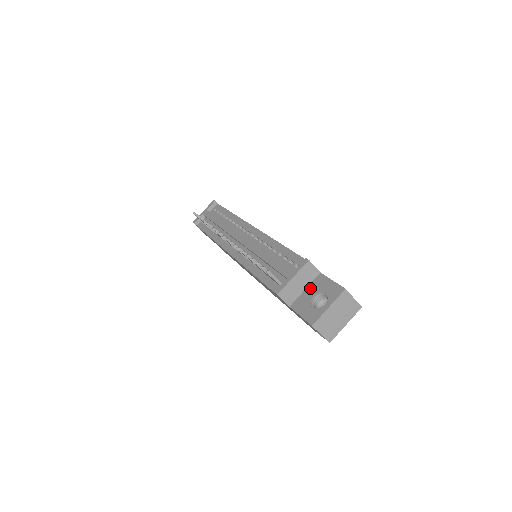
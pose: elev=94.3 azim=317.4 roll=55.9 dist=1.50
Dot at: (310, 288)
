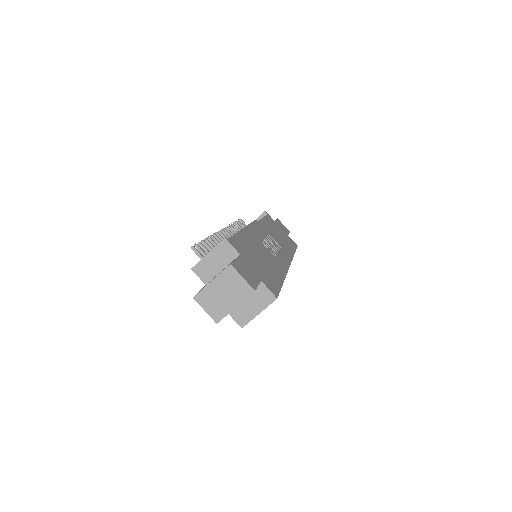
Dot at: (224, 268)
